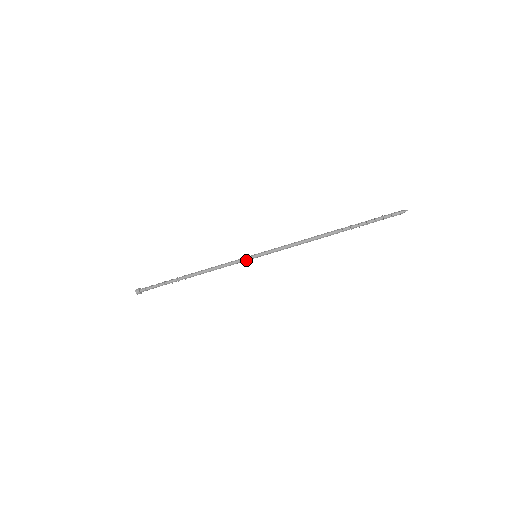
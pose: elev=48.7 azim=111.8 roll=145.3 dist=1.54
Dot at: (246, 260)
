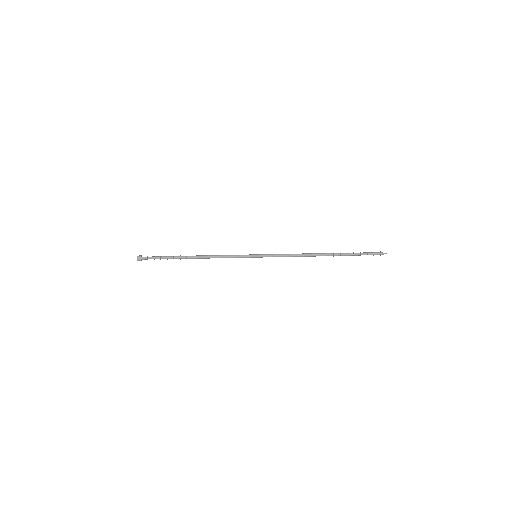
Dot at: (247, 257)
